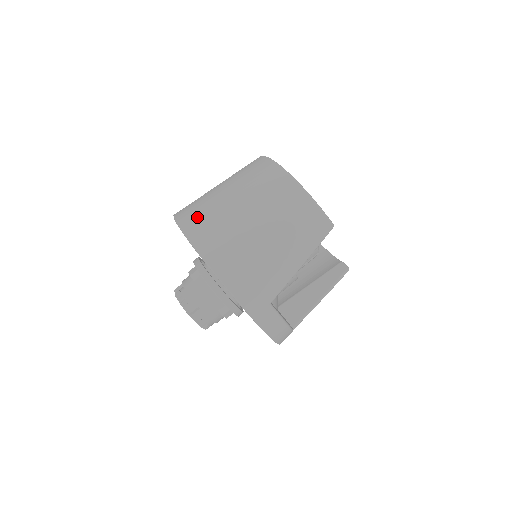
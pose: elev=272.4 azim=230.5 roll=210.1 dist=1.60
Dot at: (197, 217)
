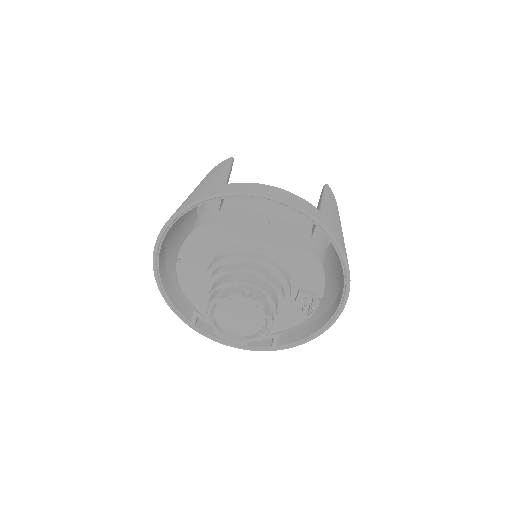
Dot at: occluded
